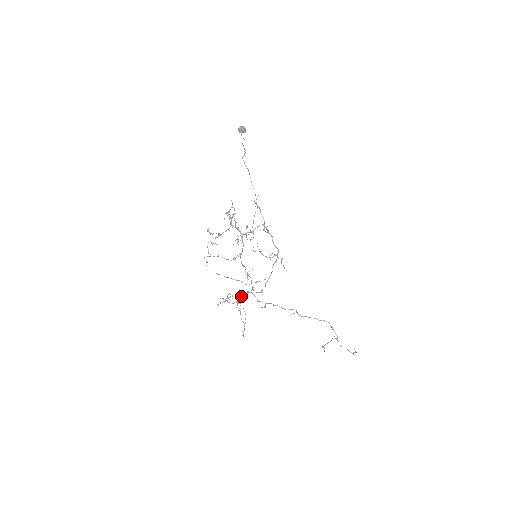
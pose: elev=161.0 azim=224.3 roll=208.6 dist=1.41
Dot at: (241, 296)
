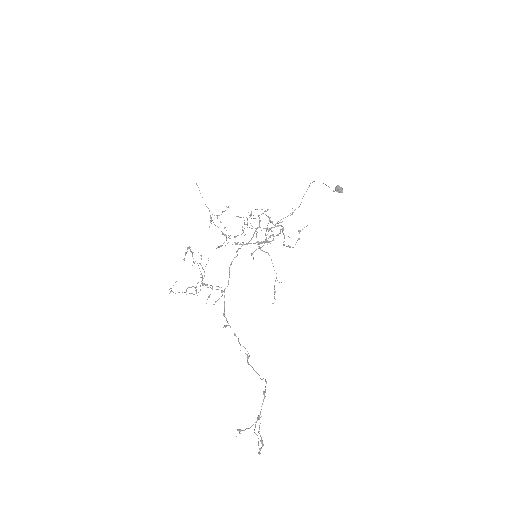
Dot at: (216, 301)
